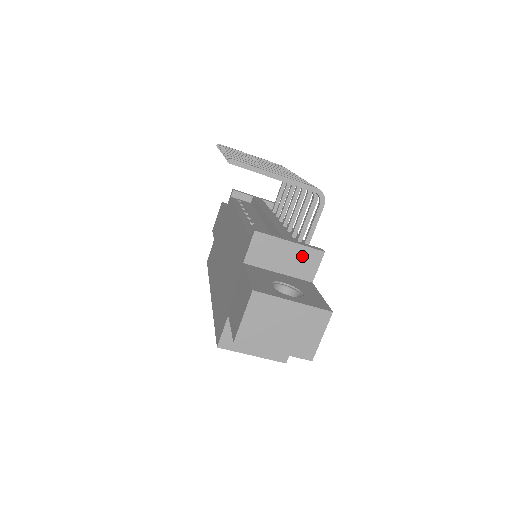
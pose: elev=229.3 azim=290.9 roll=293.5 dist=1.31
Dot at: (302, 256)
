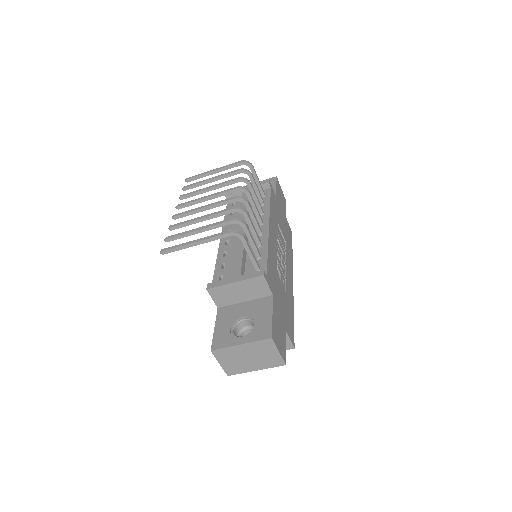
Dot at: (250, 285)
